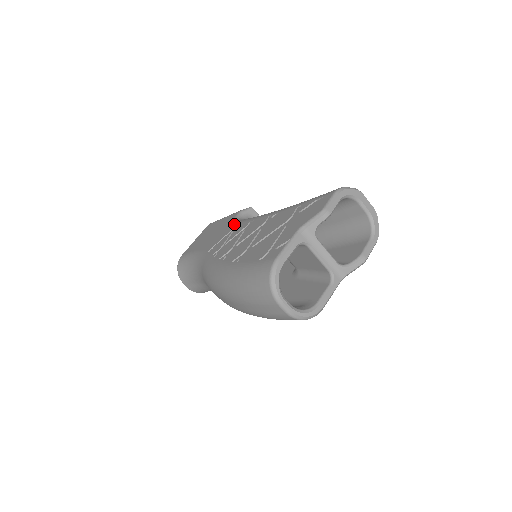
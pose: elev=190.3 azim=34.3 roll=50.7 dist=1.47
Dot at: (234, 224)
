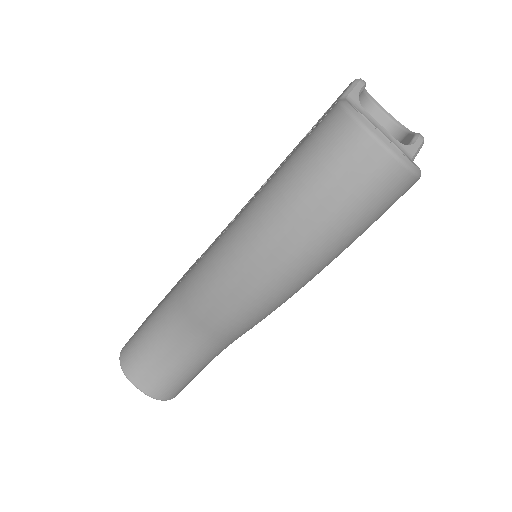
Dot at: occluded
